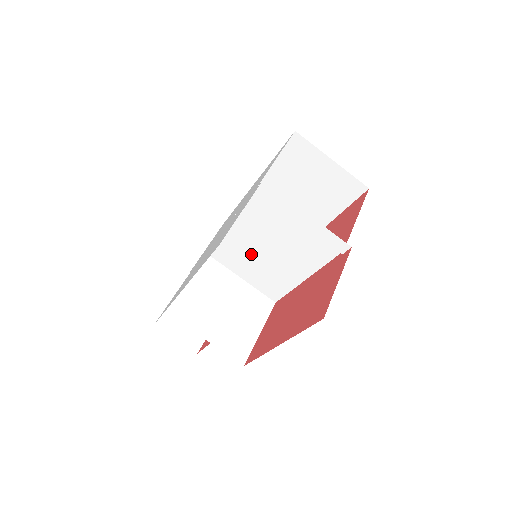
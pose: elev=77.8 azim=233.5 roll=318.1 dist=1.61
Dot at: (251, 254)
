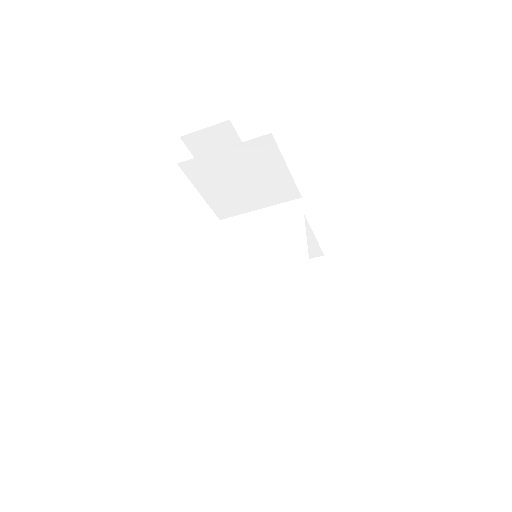
Dot at: (252, 263)
